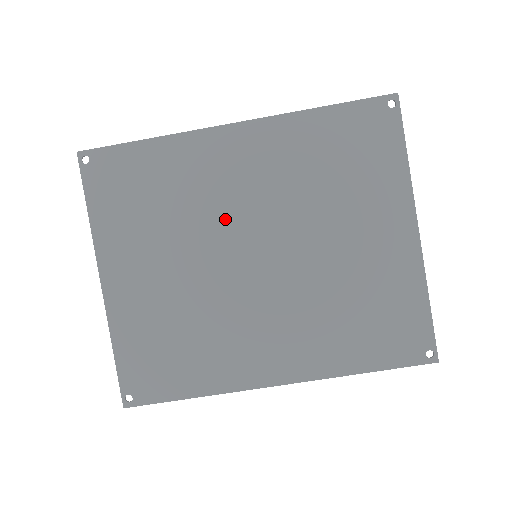
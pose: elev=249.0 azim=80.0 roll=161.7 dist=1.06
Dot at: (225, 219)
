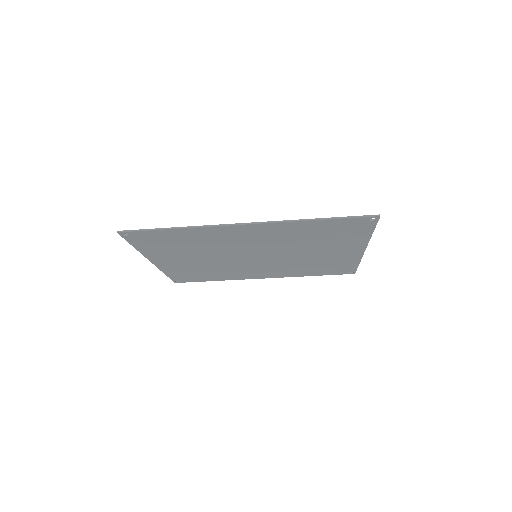
Dot at: (236, 249)
